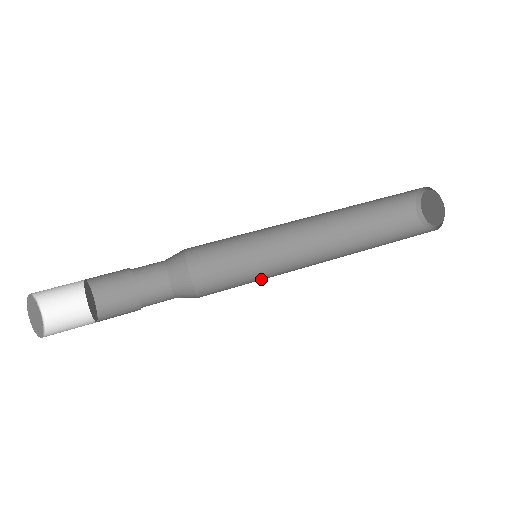
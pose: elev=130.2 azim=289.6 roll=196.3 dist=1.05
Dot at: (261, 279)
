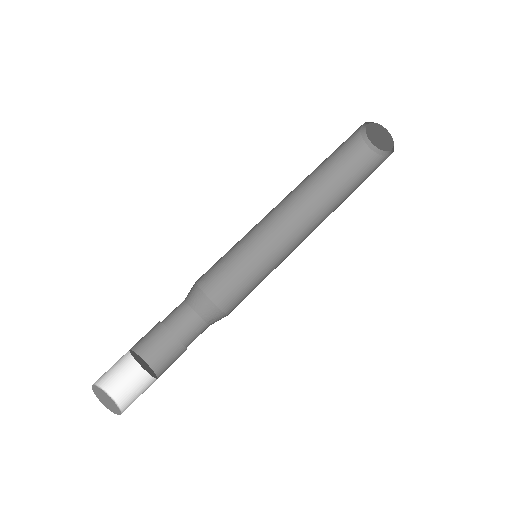
Dot at: (269, 272)
